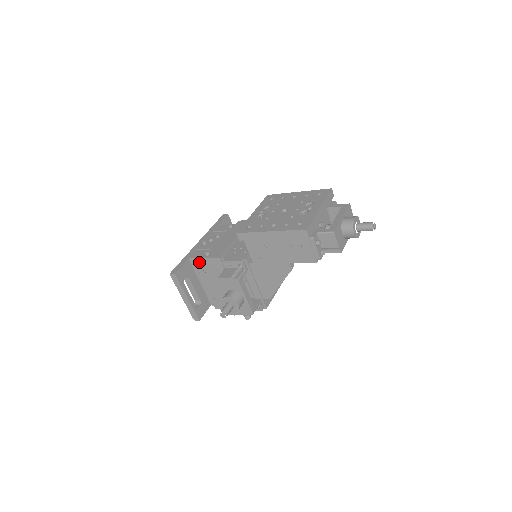
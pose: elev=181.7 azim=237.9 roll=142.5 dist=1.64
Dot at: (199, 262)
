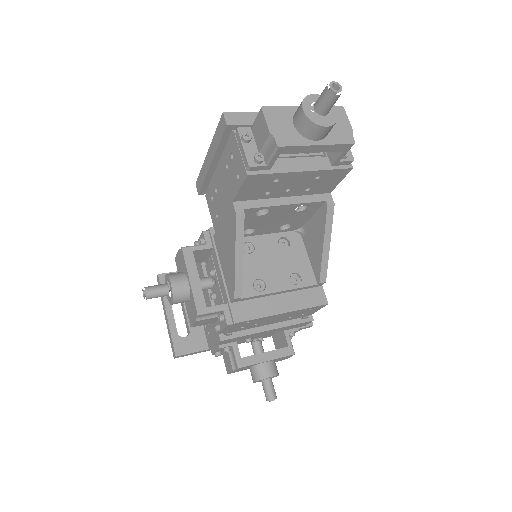
Dot at: occluded
